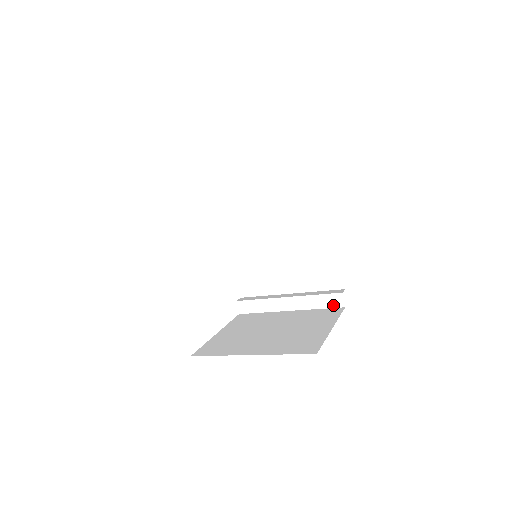
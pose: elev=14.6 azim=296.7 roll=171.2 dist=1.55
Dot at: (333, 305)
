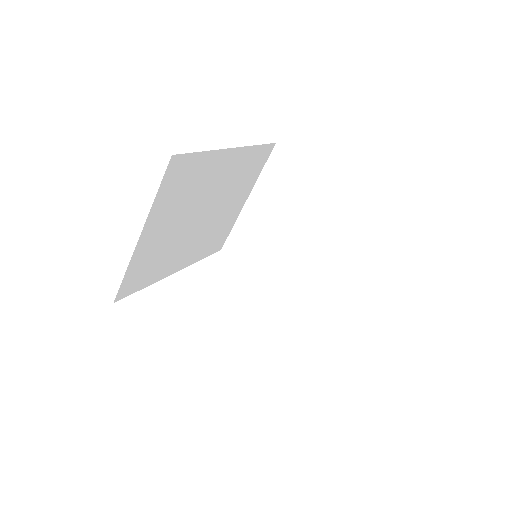
Dot at: occluded
